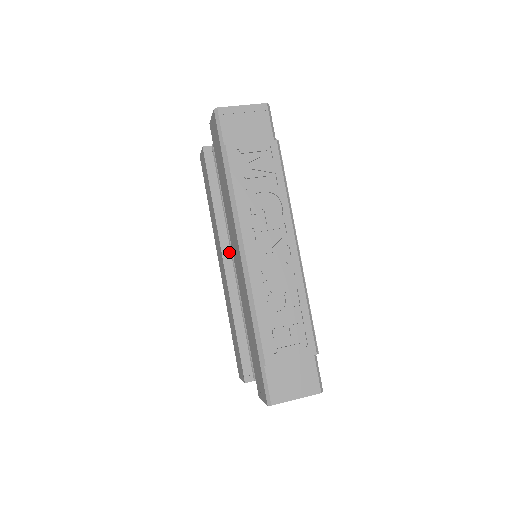
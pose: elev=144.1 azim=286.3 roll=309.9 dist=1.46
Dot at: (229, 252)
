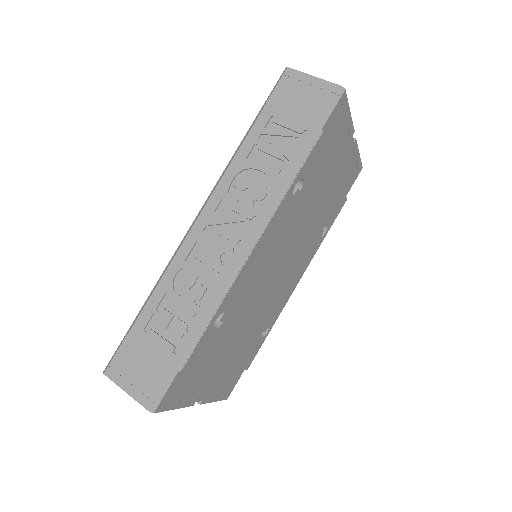
Dot at: occluded
